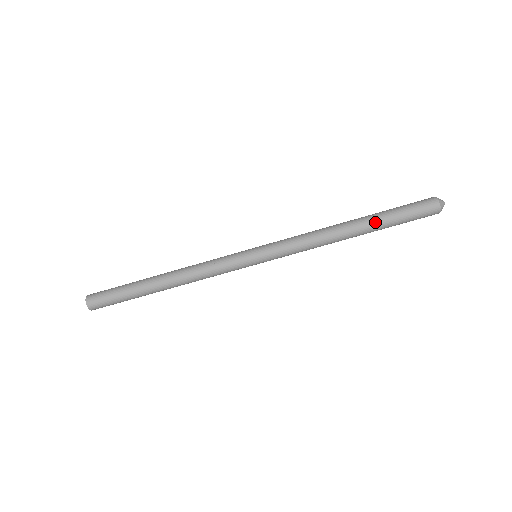
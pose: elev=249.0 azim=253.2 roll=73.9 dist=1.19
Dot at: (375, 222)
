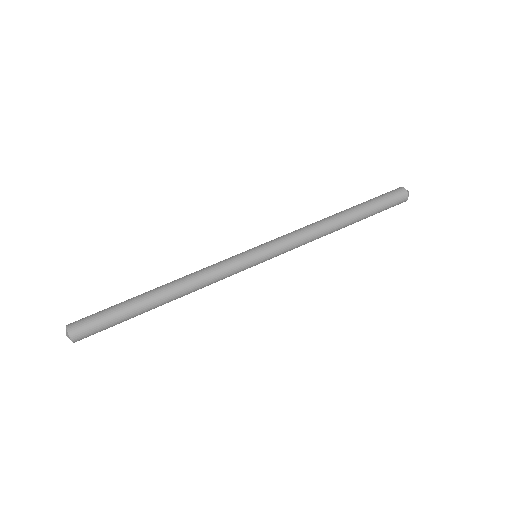
Dot at: (359, 210)
